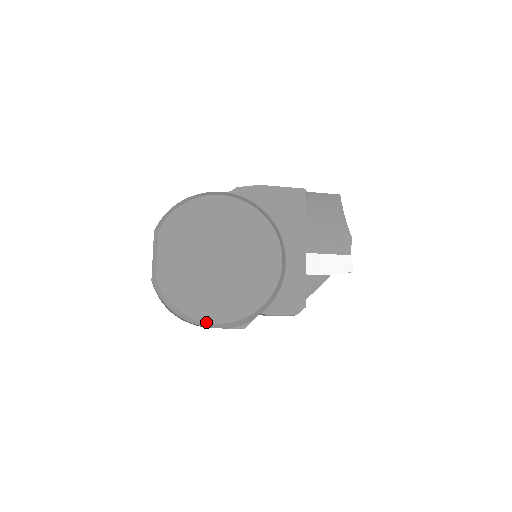
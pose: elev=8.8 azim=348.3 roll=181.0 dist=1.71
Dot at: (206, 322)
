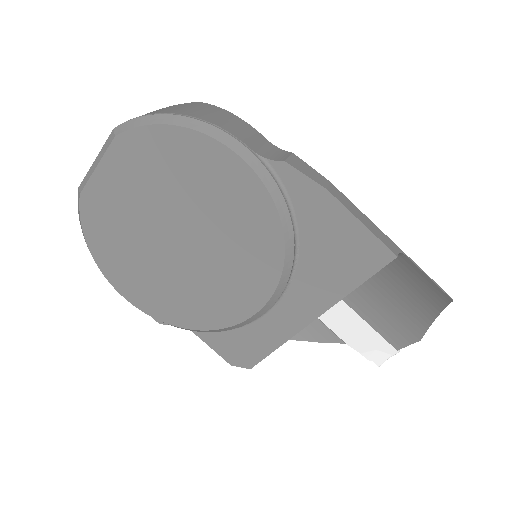
Dot at: occluded
